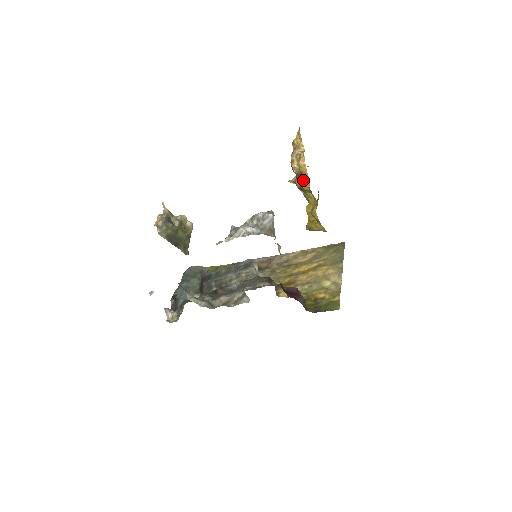
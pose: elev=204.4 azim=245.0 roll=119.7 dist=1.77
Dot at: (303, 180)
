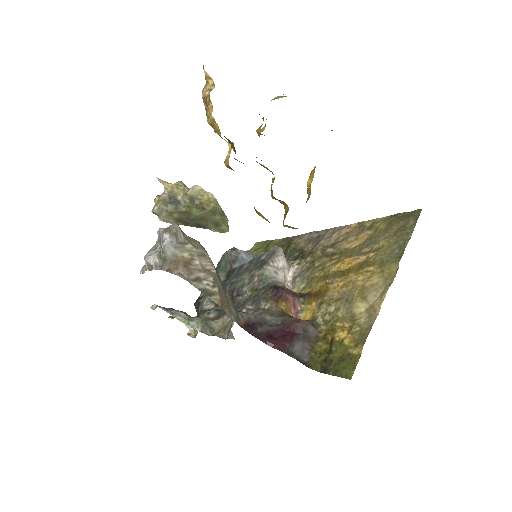
Dot at: (231, 146)
